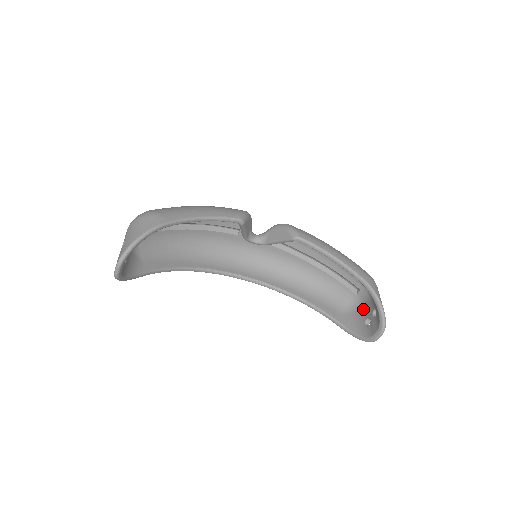
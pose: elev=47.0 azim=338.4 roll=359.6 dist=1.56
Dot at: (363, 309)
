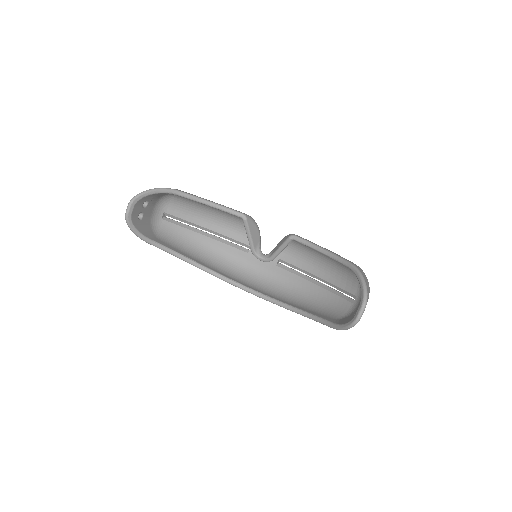
Dot at: occluded
